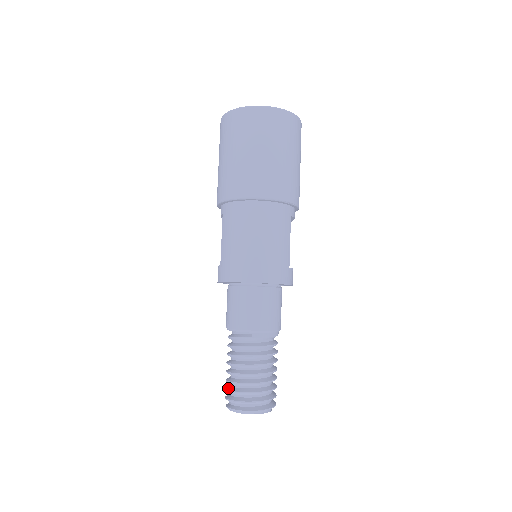
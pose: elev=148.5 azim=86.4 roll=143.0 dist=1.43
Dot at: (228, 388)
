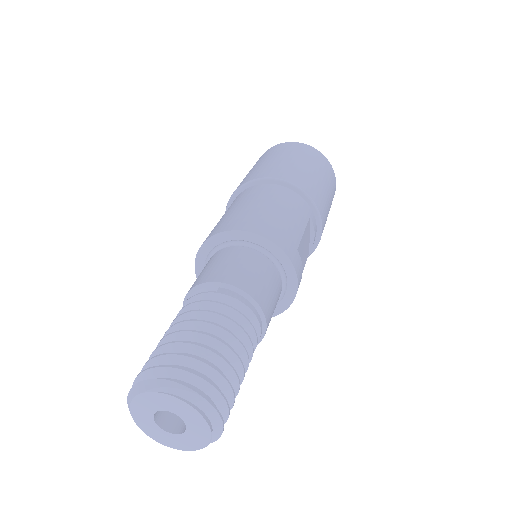
Dot at: (146, 367)
